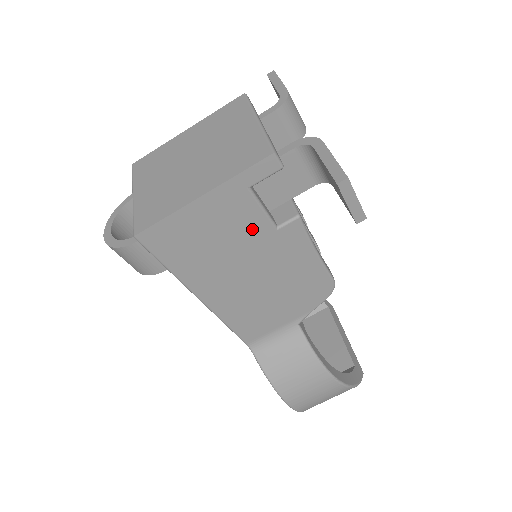
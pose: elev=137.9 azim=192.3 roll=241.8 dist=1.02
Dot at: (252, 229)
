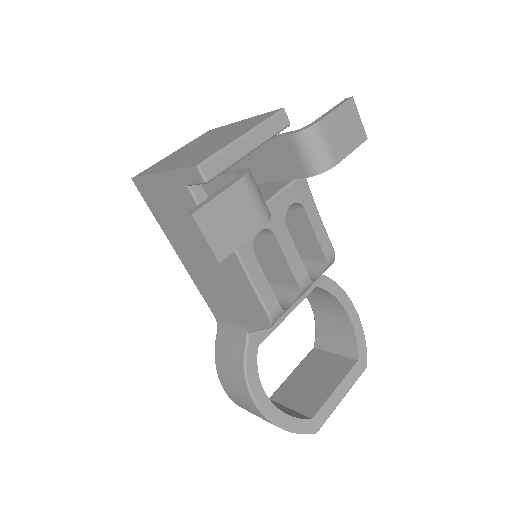
Dot at: occluded
